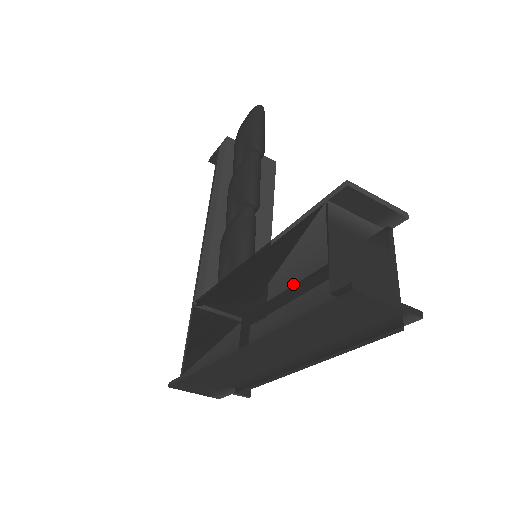
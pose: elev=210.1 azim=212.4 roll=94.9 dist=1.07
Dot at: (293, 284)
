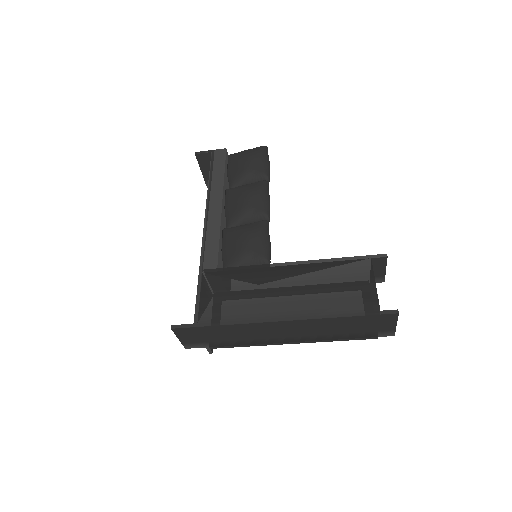
Dot at: (345, 295)
